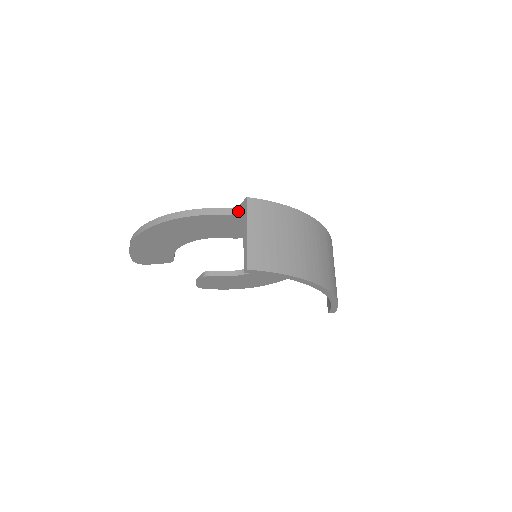
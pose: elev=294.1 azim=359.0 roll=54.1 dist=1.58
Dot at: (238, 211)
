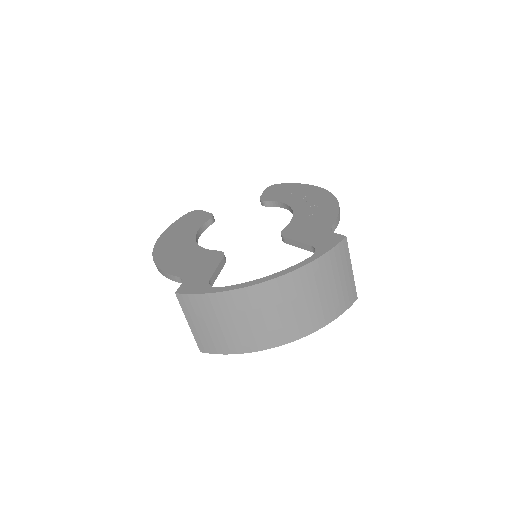
Dot at: occluded
